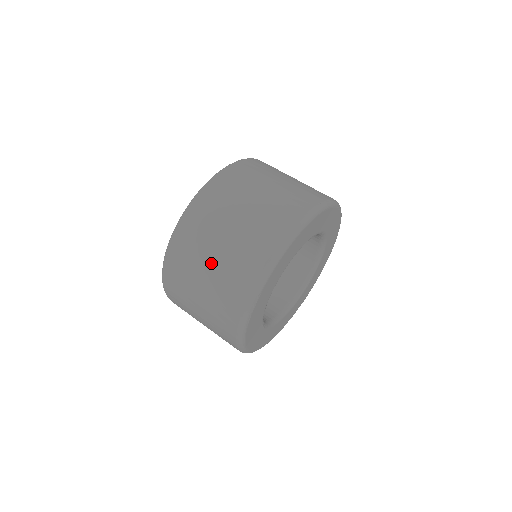
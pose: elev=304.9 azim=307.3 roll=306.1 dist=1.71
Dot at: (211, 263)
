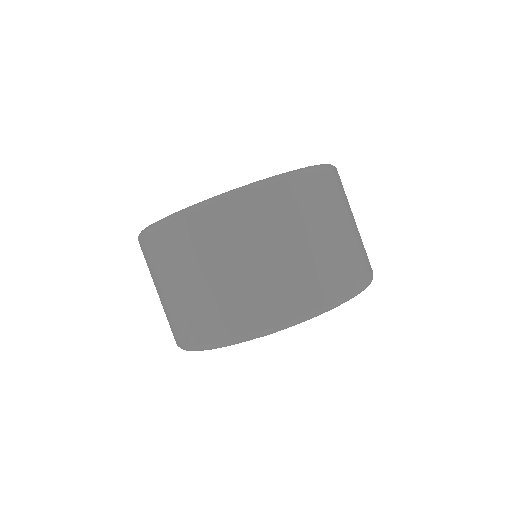
Dot at: (234, 269)
